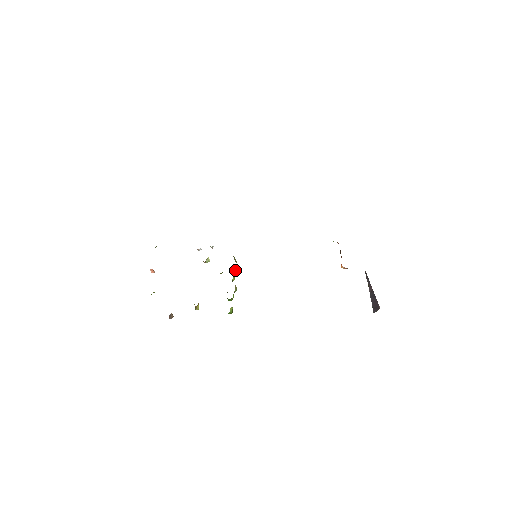
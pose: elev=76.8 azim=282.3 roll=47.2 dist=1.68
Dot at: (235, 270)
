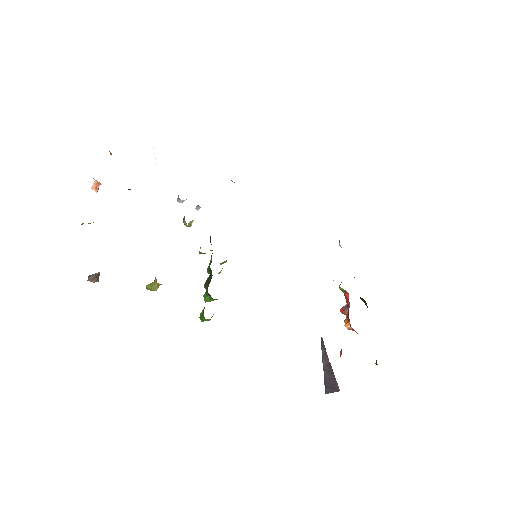
Dot at: (226, 260)
